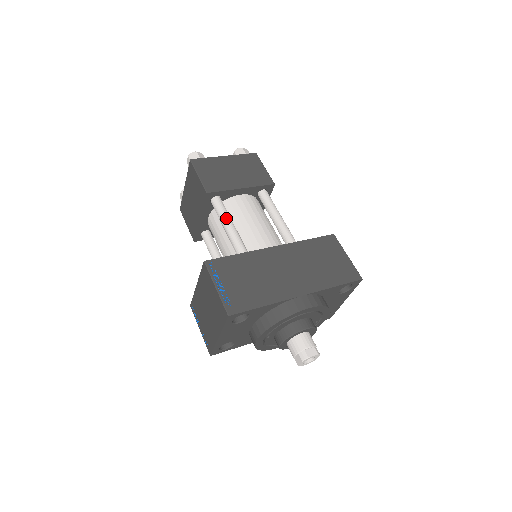
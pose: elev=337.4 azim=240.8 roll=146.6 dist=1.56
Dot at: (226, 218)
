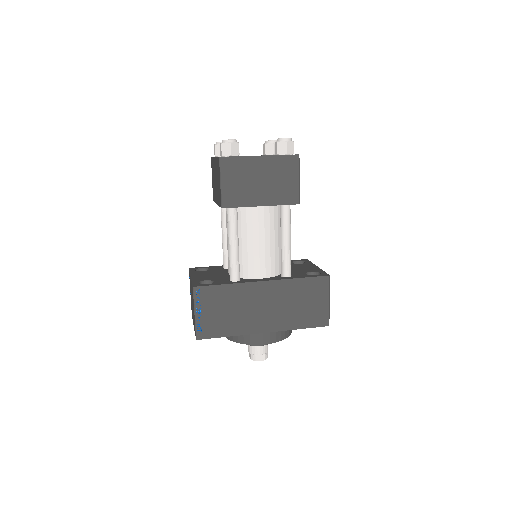
Dot at: (232, 236)
